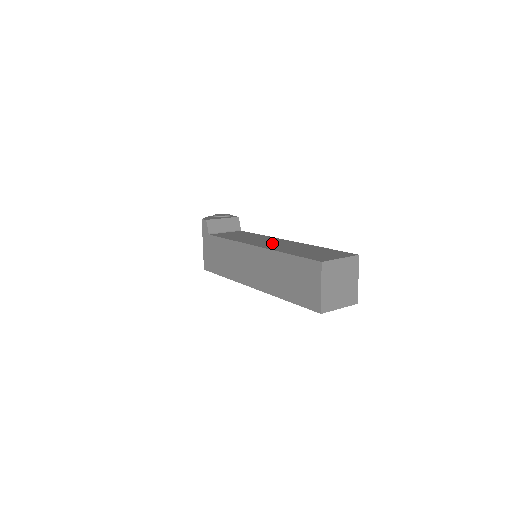
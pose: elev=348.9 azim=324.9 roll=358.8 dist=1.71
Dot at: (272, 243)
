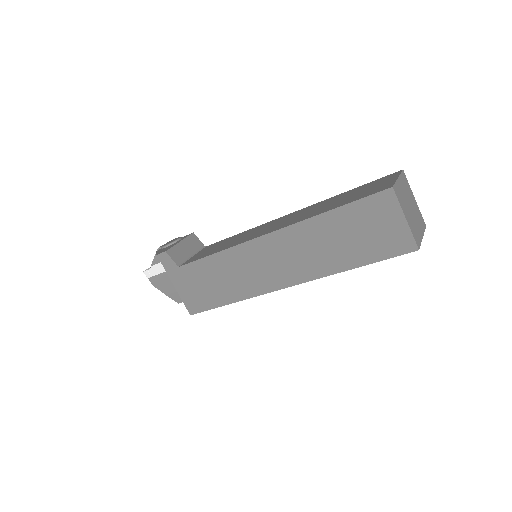
Dot at: (279, 223)
